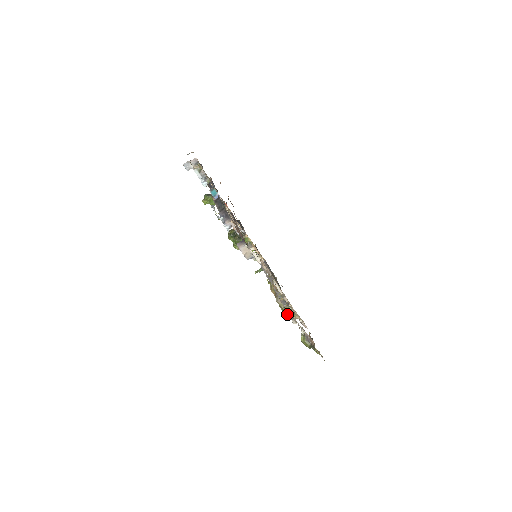
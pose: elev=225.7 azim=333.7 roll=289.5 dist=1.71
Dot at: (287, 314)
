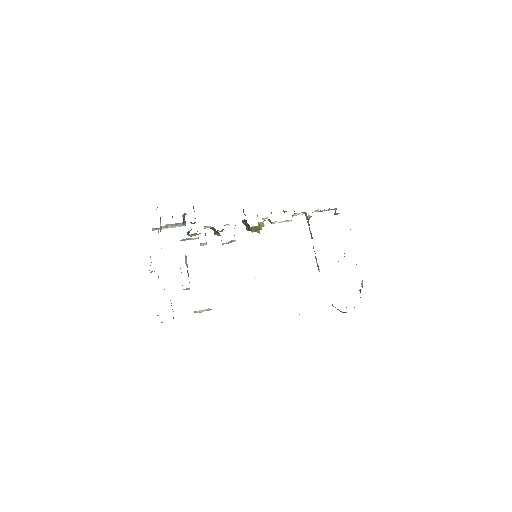
Dot at: occluded
